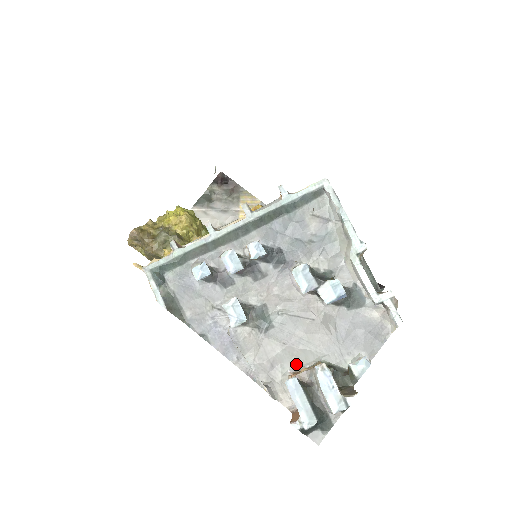
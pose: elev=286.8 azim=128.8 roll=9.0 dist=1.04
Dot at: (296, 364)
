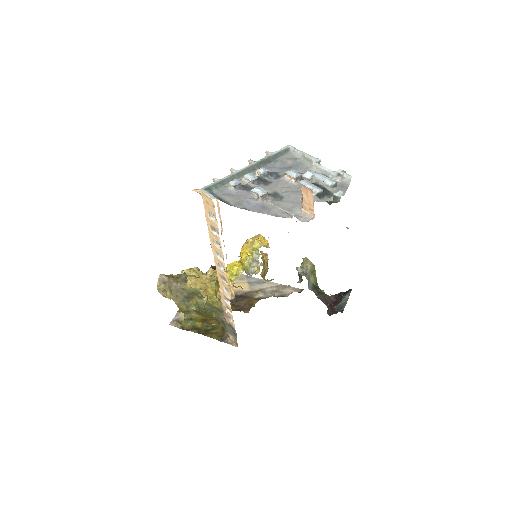
Dot at: occluded
